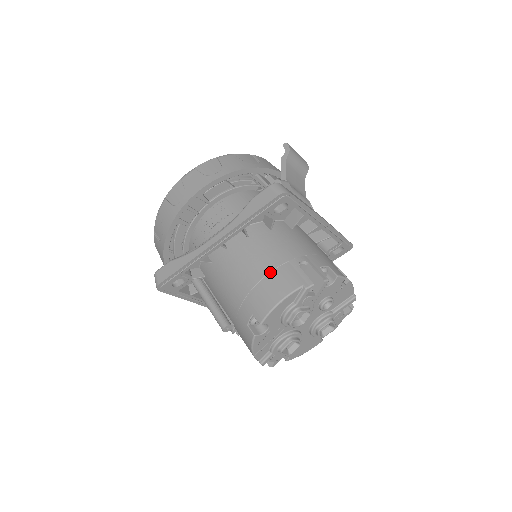
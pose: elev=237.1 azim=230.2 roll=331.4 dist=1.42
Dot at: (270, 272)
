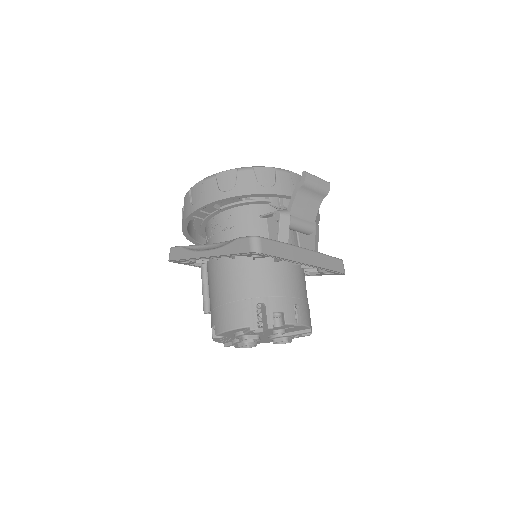
Dot at: (234, 301)
